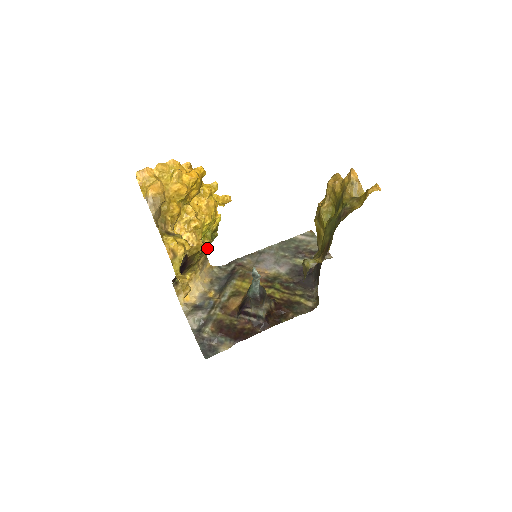
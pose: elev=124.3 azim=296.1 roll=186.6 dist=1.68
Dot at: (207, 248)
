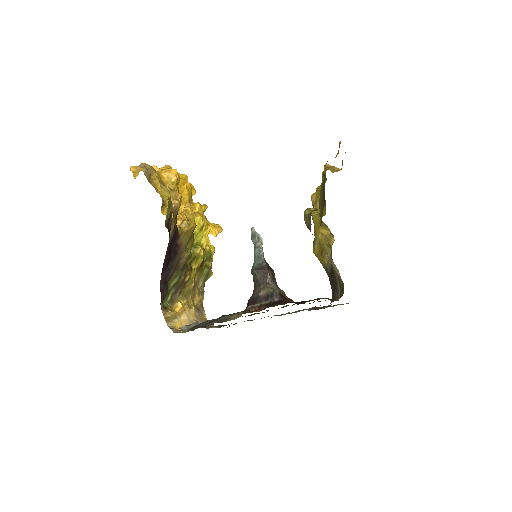
Dot at: (202, 286)
